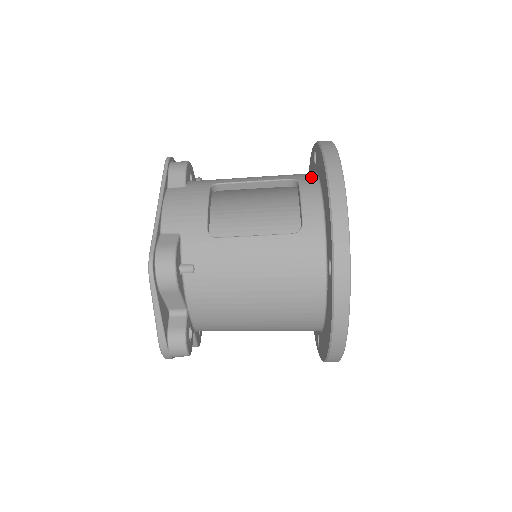
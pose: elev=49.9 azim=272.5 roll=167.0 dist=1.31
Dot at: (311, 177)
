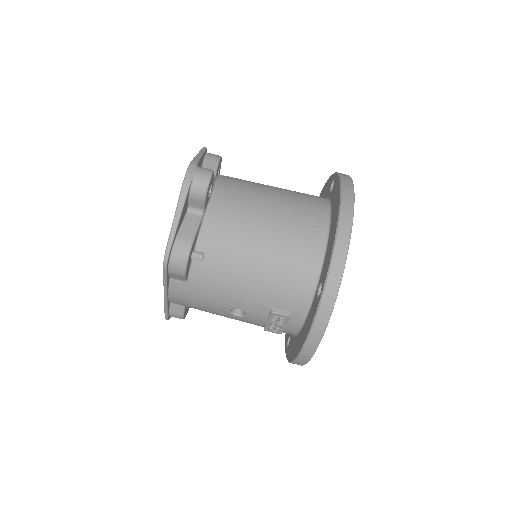
Dot at: occluded
